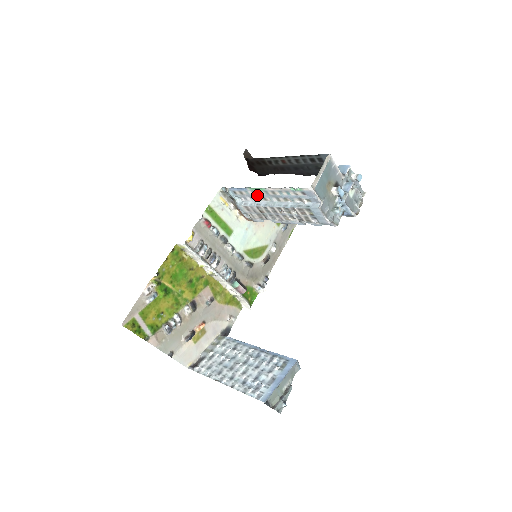
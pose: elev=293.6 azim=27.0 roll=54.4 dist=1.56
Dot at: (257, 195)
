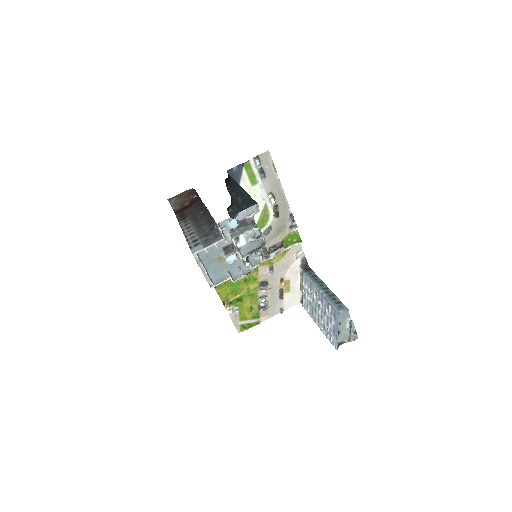
Dot at: occluded
